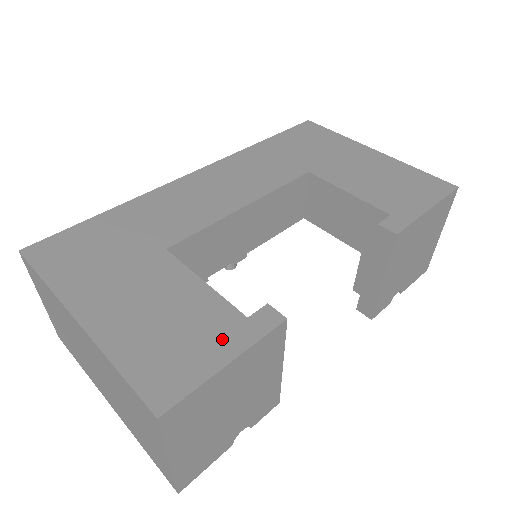
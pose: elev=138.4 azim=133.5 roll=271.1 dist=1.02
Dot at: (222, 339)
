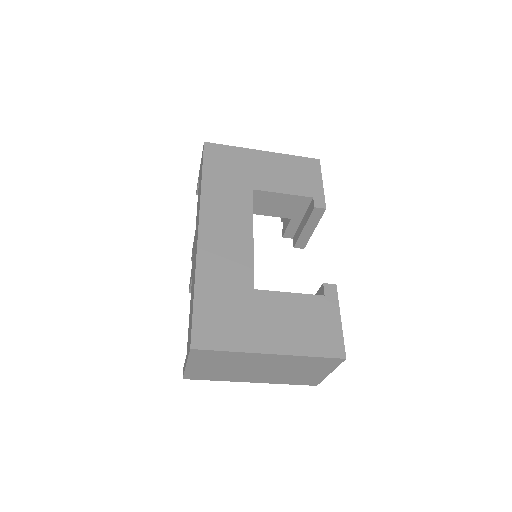
Dot at: (328, 312)
